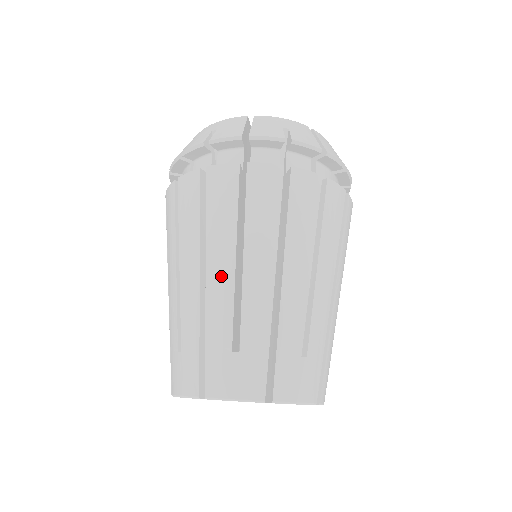
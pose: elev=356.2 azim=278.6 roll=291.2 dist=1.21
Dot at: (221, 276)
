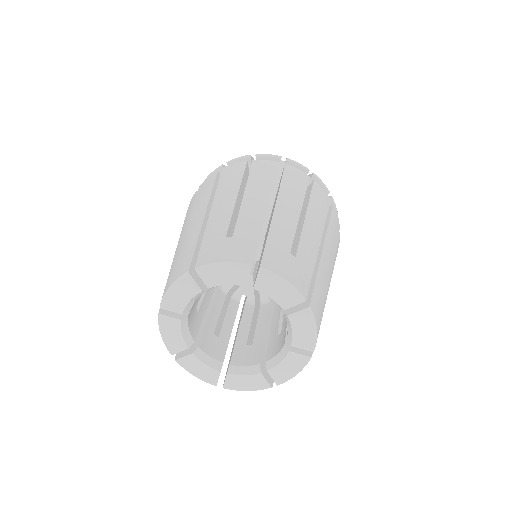
Dot at: (224, 204)
